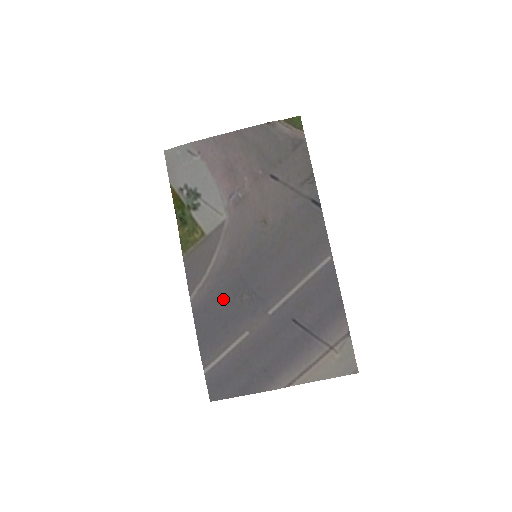
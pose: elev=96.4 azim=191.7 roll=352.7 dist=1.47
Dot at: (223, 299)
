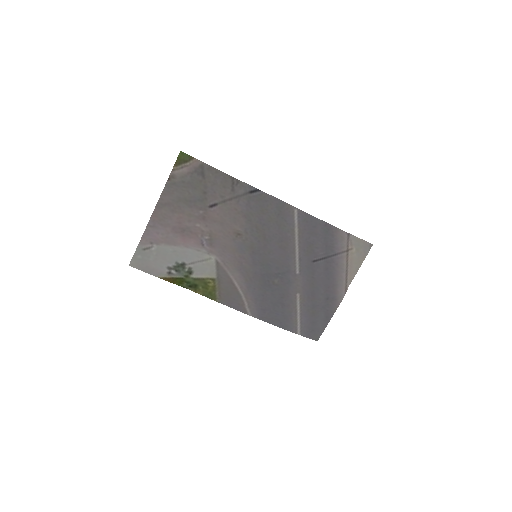
Dot at: (266, 295)
